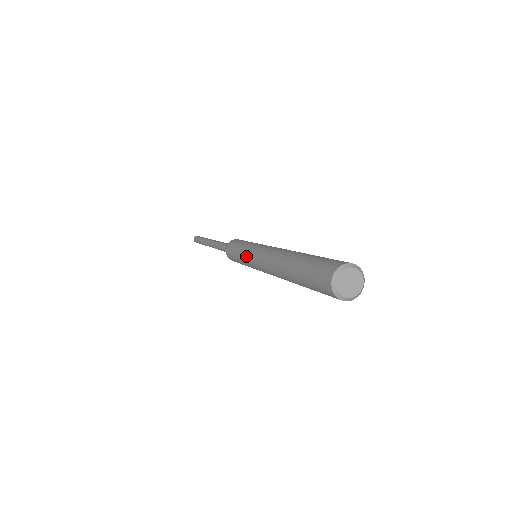
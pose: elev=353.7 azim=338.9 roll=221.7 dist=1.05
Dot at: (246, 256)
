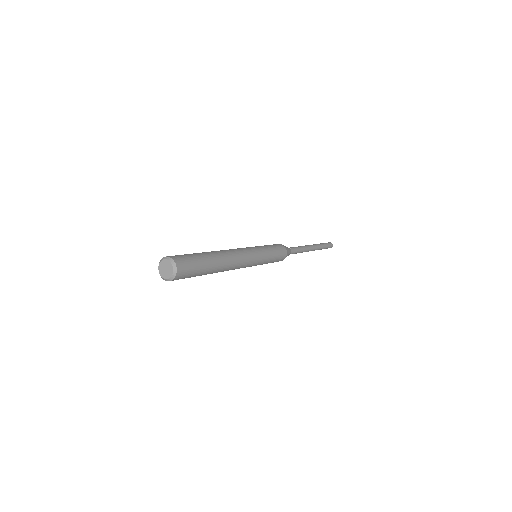
Dot at: occluded
